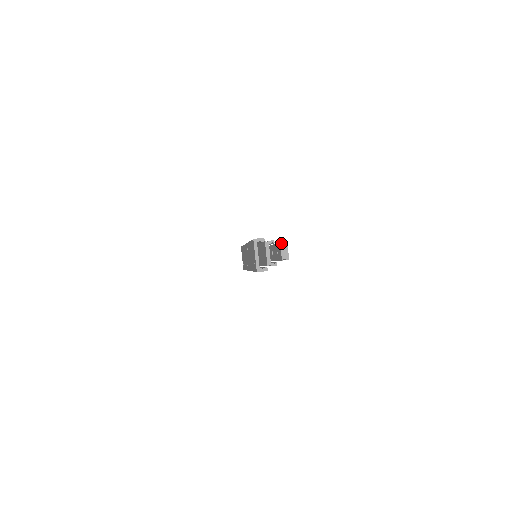
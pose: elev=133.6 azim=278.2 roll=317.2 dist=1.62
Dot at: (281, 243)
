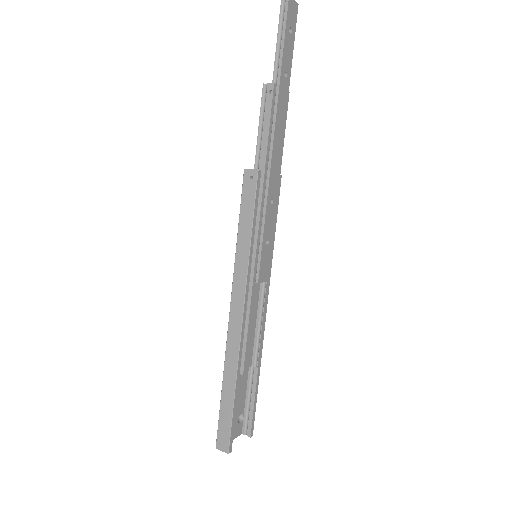
Dot at: occluded
